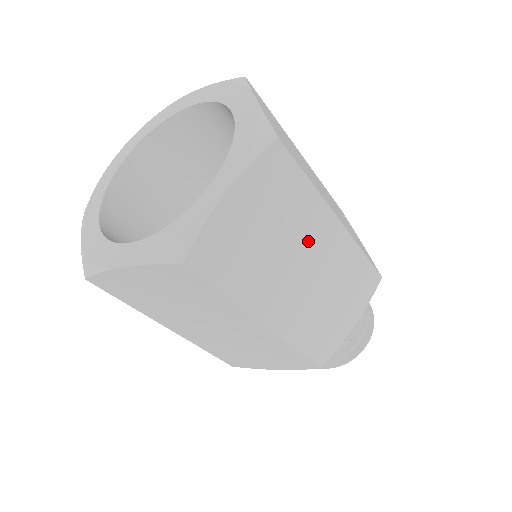
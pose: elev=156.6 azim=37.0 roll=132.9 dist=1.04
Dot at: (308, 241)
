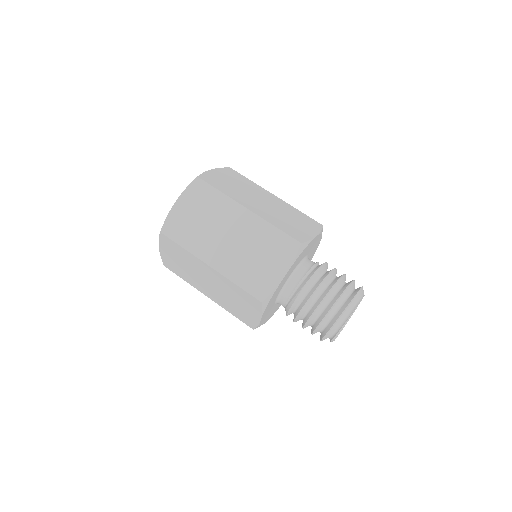
Dot at: (228, 221)
